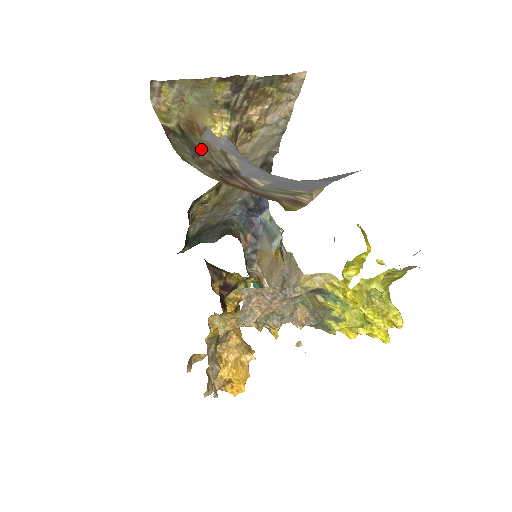
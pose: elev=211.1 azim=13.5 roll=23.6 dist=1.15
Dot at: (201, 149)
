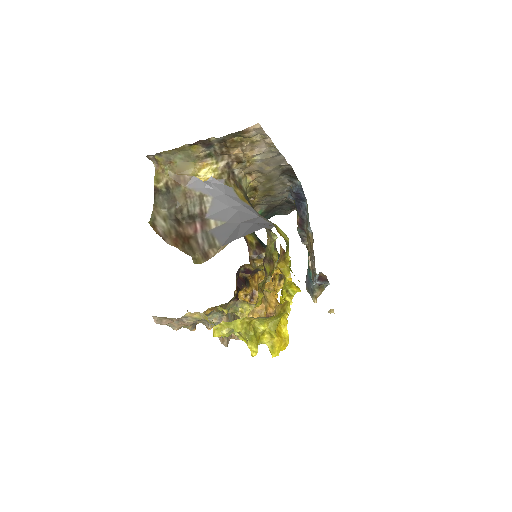
Dot at: (179, 199)
